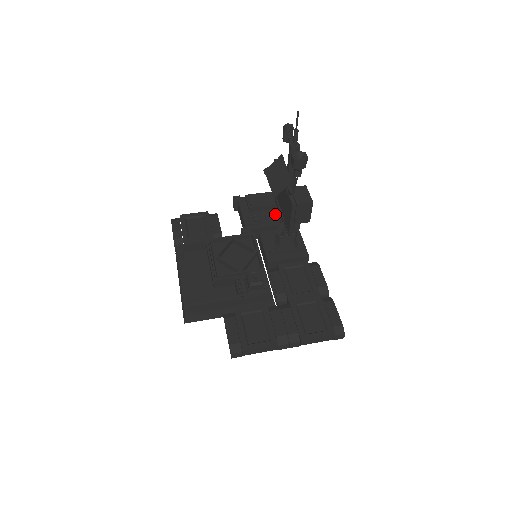
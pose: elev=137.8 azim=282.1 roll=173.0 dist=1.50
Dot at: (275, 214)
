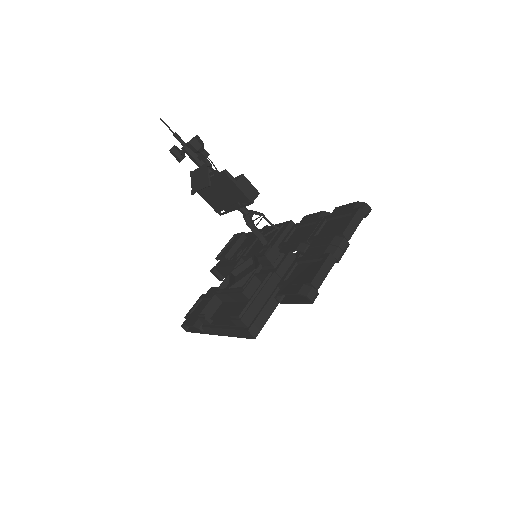
Dot at: (246, 242)
